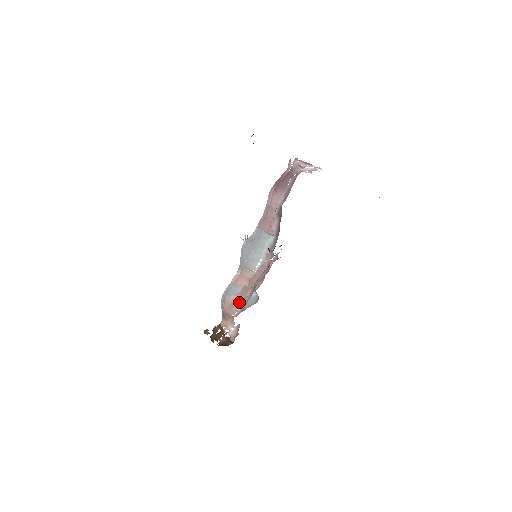
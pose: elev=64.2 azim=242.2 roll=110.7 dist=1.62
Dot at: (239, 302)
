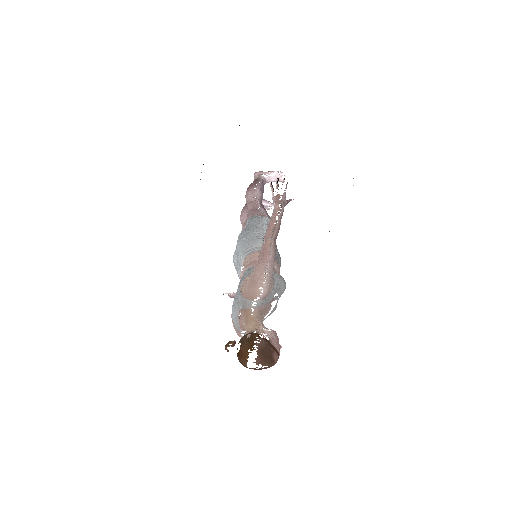
Dot at: (262, 265)
